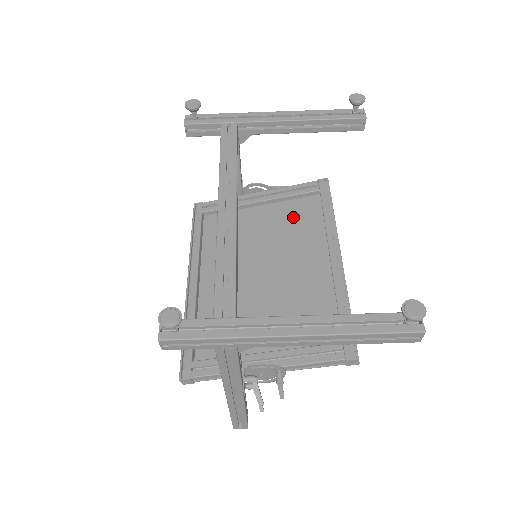
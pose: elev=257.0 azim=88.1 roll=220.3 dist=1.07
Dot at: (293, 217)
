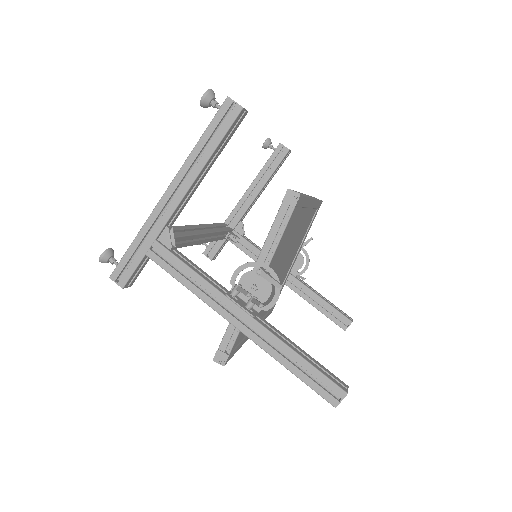
Dot at: occluded
